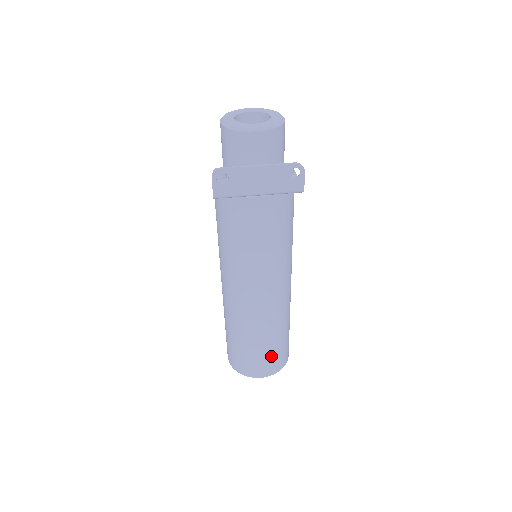
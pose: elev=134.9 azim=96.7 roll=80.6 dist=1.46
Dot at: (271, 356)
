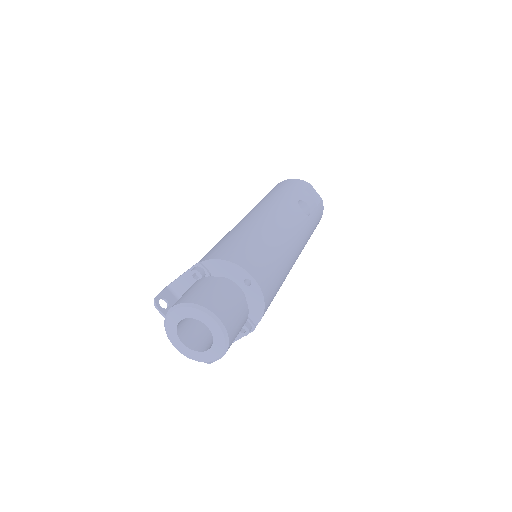
Dot at: occluded
